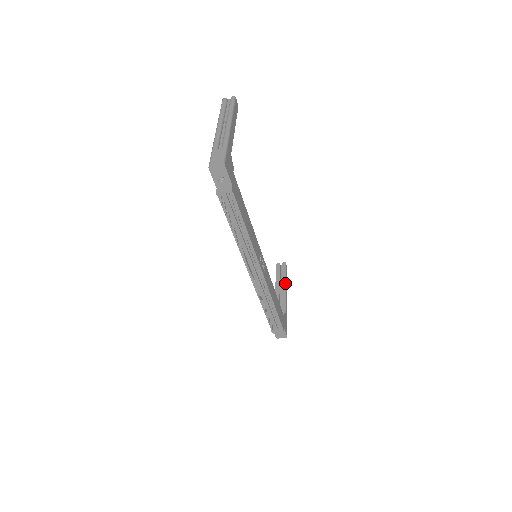
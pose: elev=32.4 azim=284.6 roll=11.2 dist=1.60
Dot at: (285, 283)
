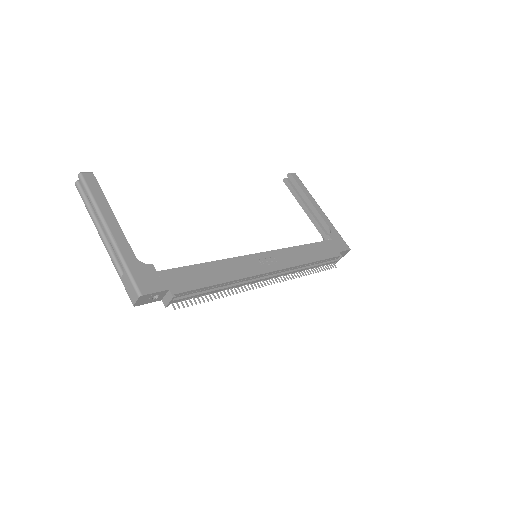
Dot at: (306, 197)
